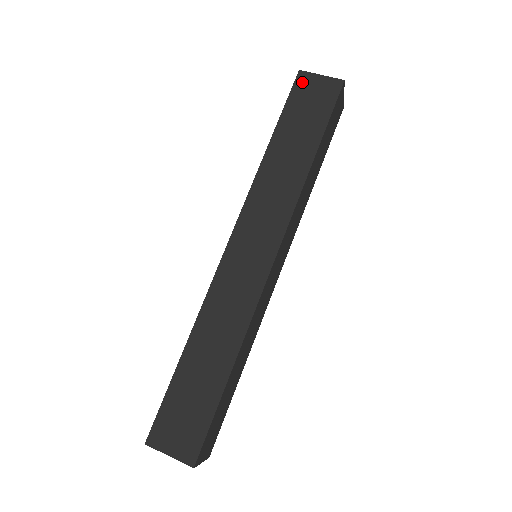
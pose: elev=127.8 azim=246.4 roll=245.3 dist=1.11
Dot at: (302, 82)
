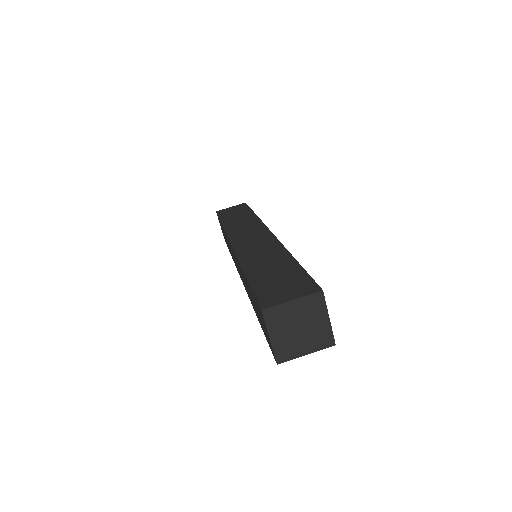
Dot at: (261, 312)
